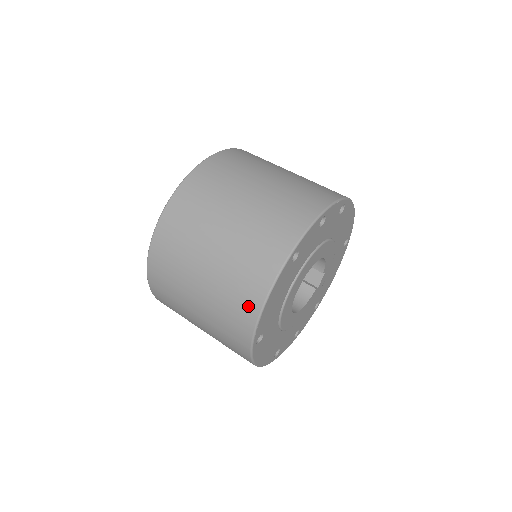
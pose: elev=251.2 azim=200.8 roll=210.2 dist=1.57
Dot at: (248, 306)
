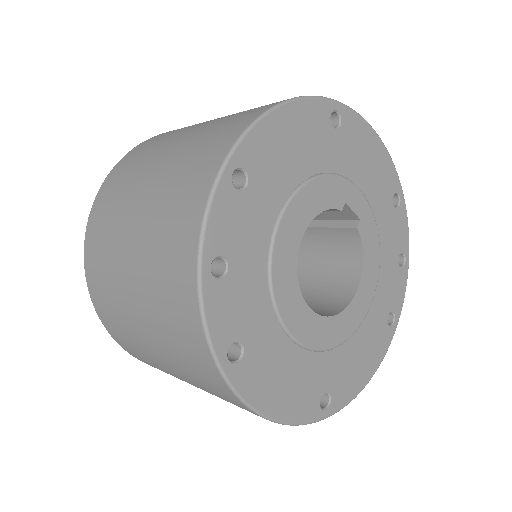
Dot at: occluded
